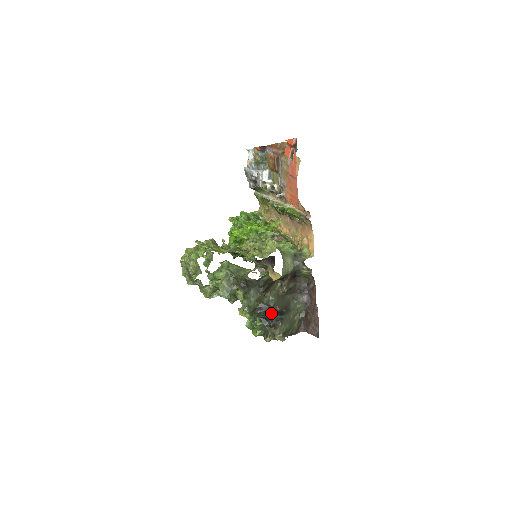
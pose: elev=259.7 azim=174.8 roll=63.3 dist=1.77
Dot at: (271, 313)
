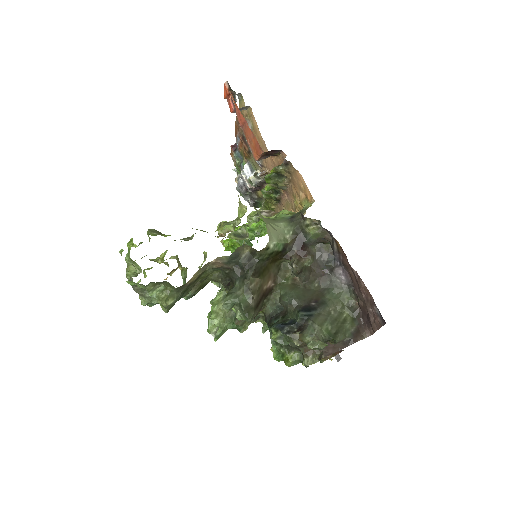
Dot at: (292, 315)
